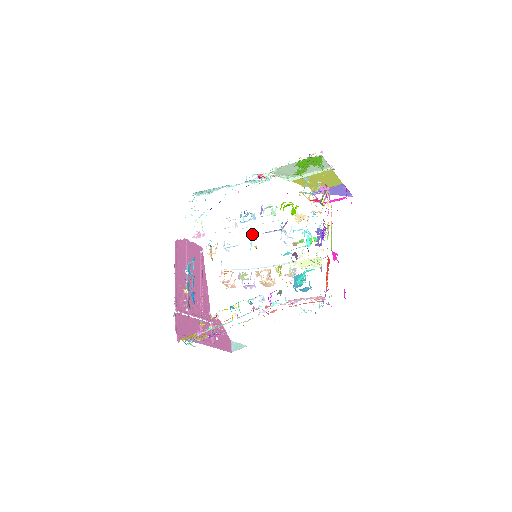
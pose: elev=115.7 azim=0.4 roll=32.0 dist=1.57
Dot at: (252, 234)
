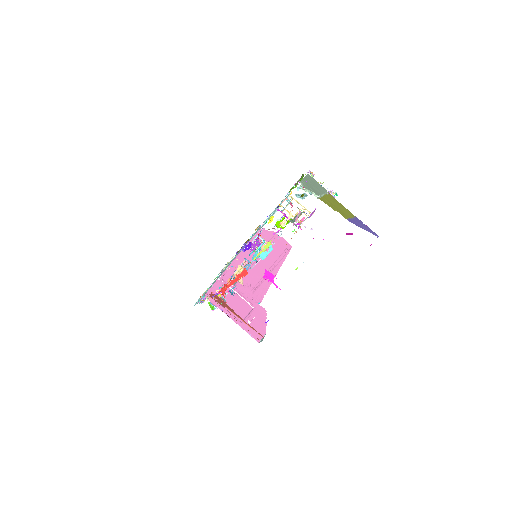
Dot at: occluded
